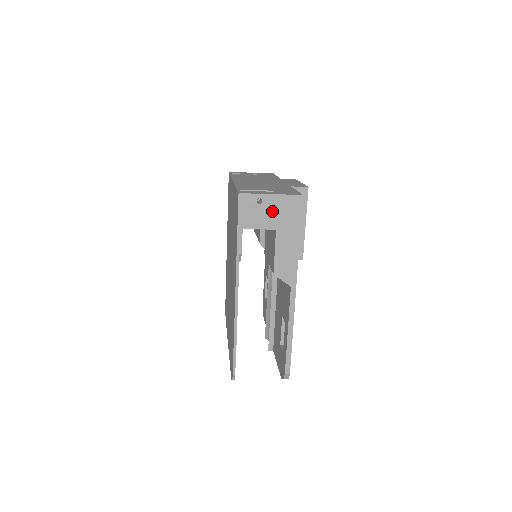
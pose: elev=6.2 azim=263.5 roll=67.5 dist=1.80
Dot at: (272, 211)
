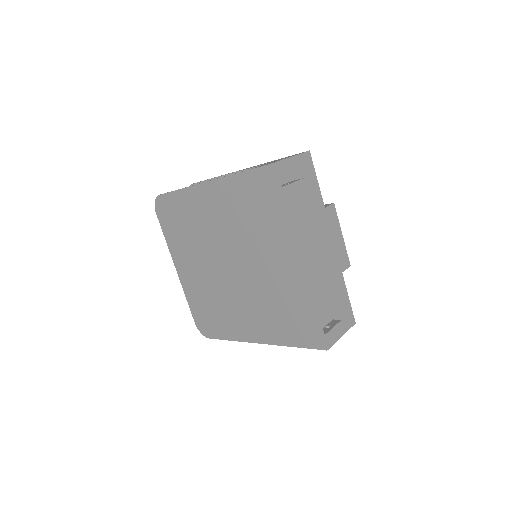
Dot at: occluded
